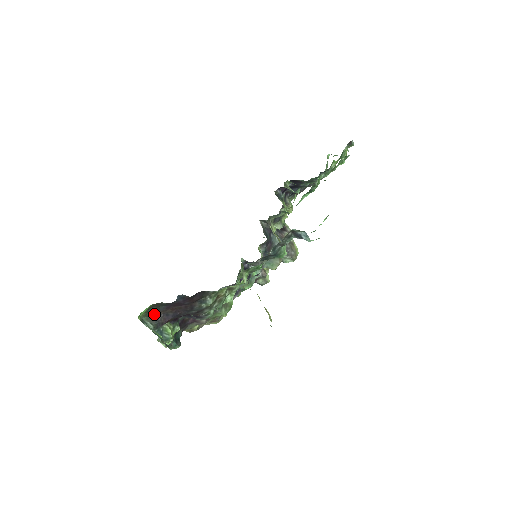
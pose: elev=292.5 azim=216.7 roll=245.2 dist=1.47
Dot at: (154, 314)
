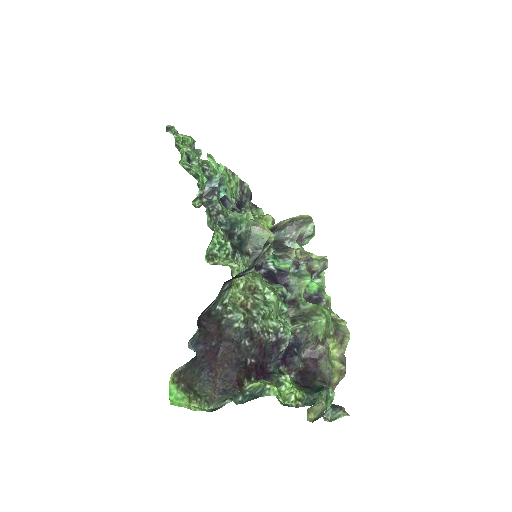
Dot at: (212, 391)
